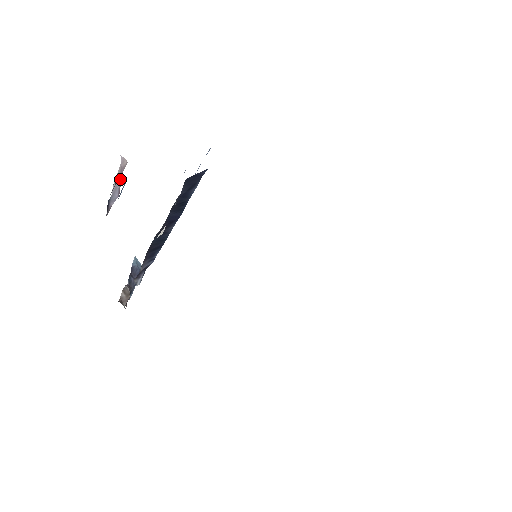
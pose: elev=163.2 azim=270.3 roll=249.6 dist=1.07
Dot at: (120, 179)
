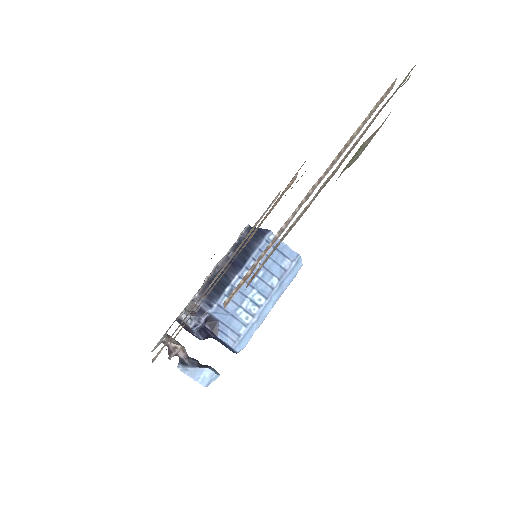
Dot at: occluded
